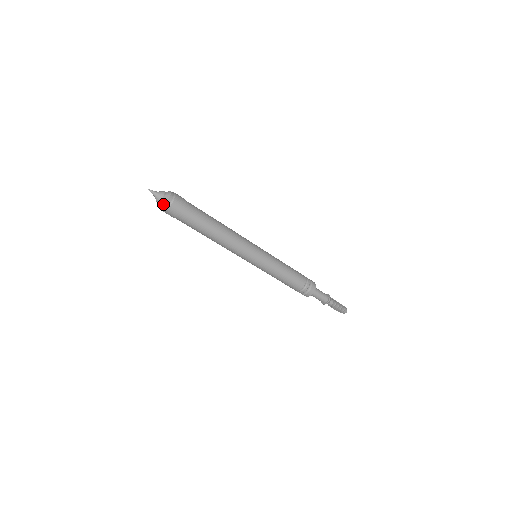
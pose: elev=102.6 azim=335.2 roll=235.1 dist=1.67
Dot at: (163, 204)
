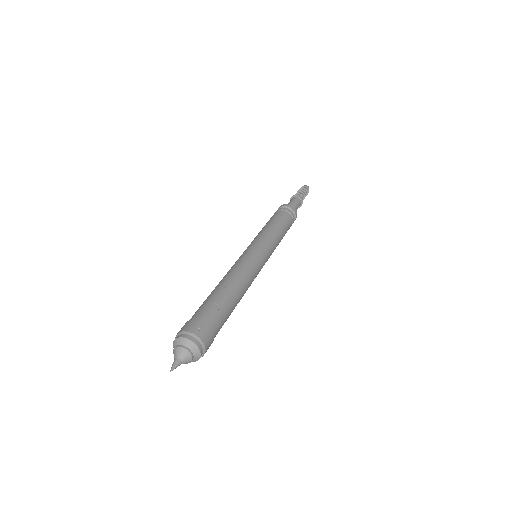
Dot at: occluded
